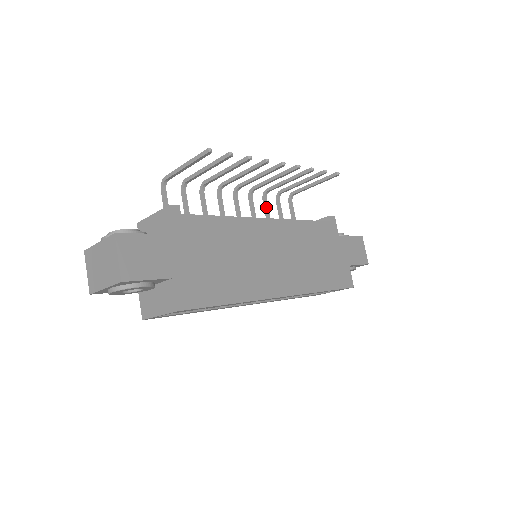
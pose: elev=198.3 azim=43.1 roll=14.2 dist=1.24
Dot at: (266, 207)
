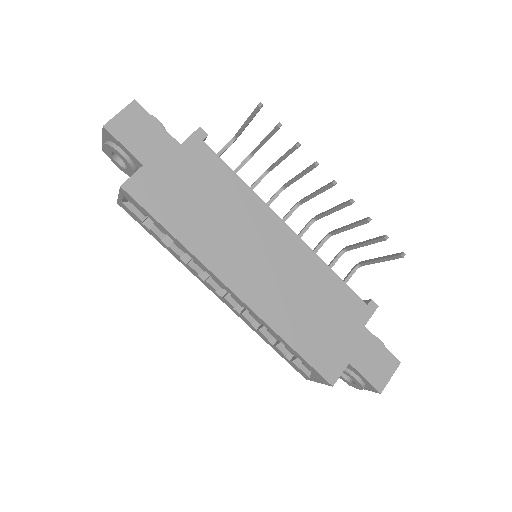
Dot at: (318, 246)
